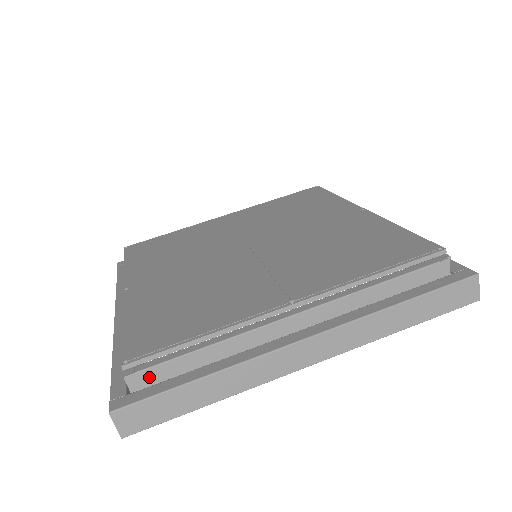
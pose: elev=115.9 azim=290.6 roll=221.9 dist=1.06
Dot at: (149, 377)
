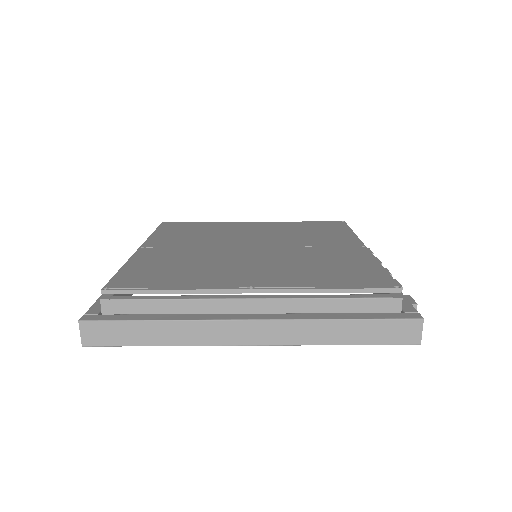
Dot at: (119, 307)
